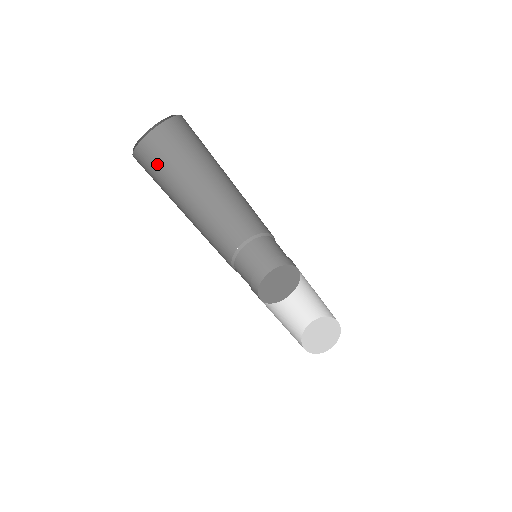
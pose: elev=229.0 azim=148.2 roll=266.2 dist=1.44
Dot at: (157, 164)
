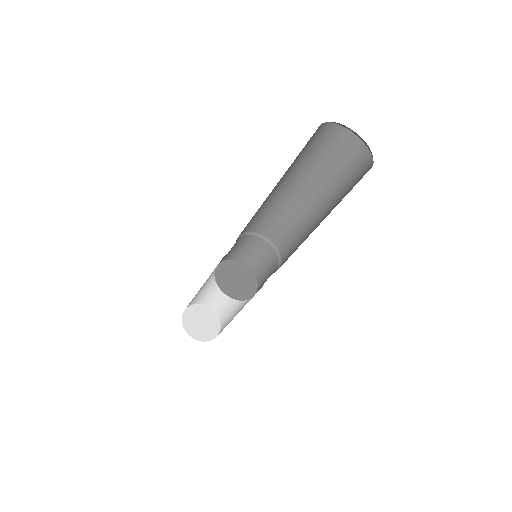
Dot at: occluded
